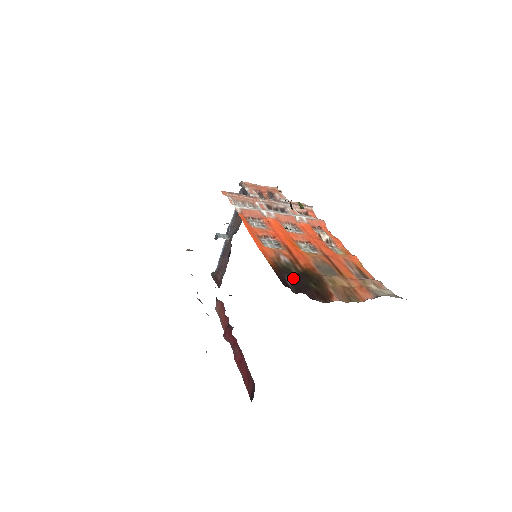
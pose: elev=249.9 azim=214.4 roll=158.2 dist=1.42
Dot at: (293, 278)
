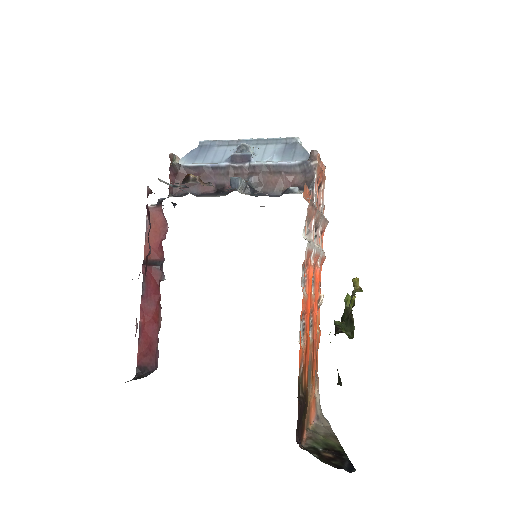
Dot at: (301, 412)
